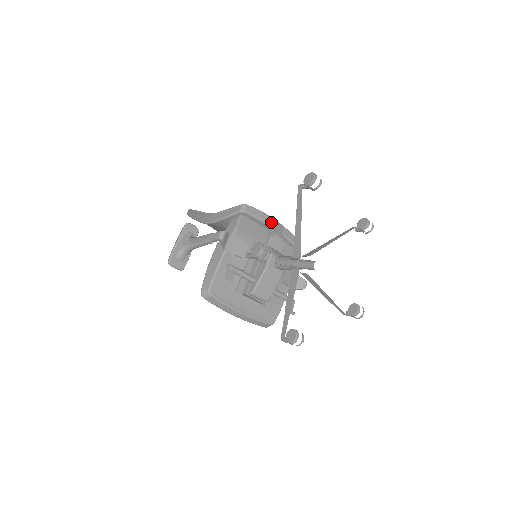
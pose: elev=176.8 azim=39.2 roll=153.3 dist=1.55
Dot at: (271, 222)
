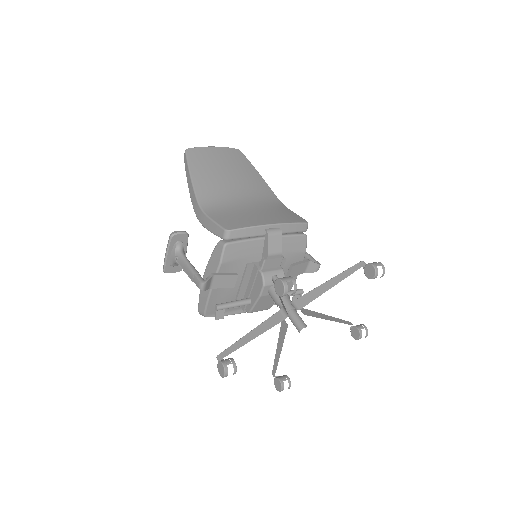
Dot at: (266, 235)
